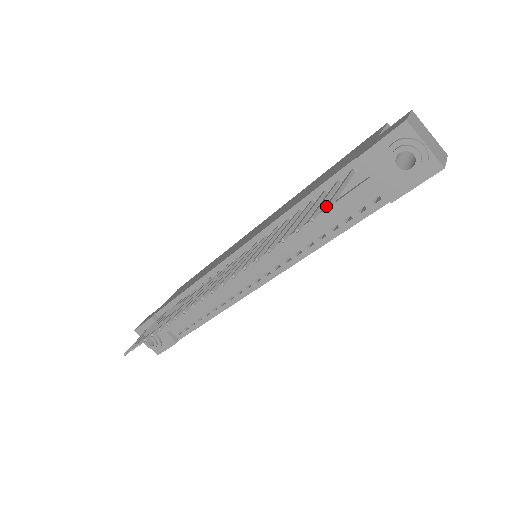
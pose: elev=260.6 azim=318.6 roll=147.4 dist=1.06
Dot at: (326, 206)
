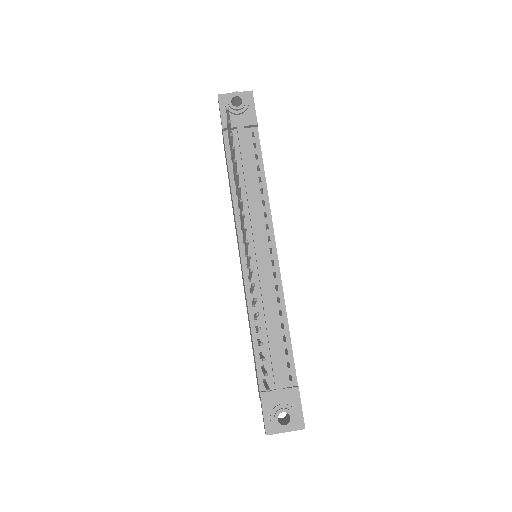
Dot at: (226, 109)
